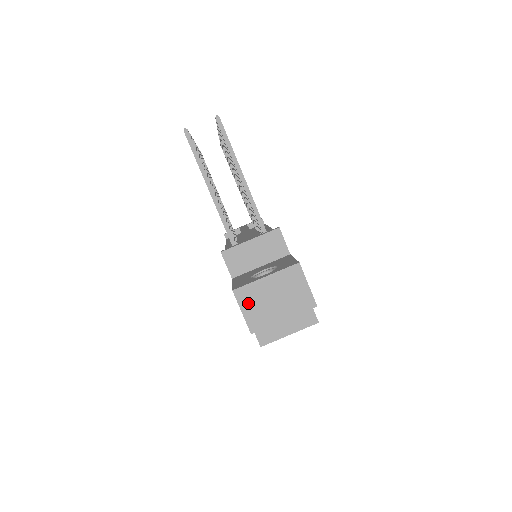
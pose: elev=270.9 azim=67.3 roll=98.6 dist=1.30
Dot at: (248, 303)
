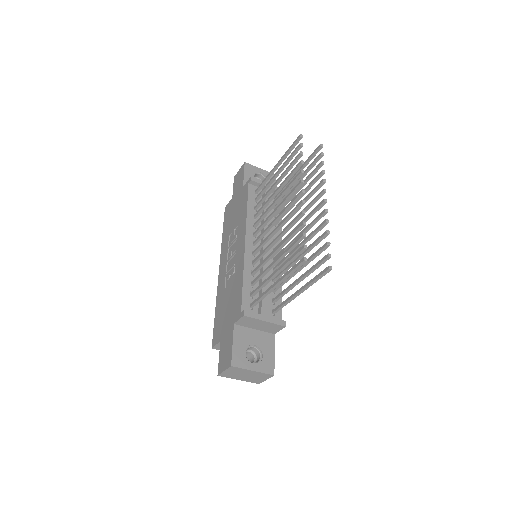
Dot at: (232, 371)
